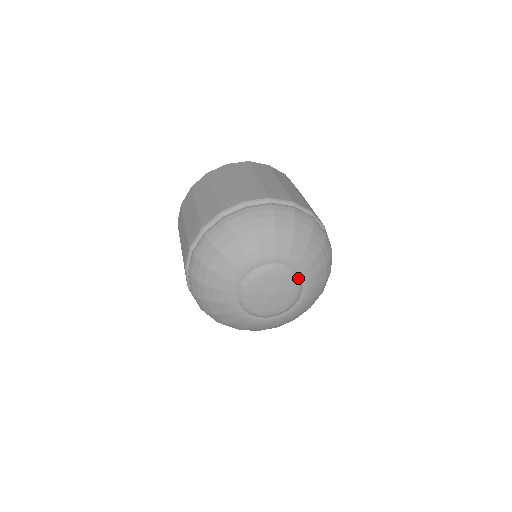
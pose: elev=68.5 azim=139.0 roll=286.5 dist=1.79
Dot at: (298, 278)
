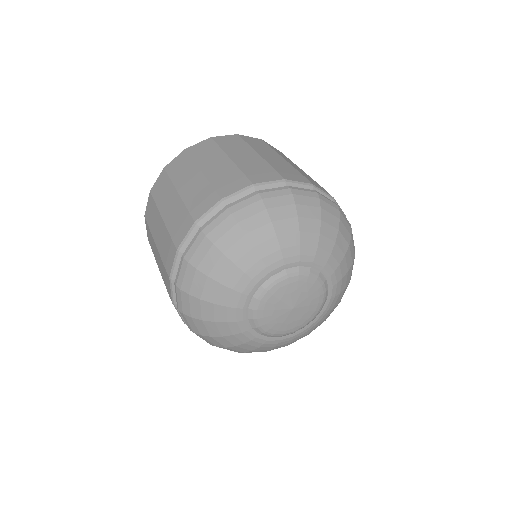
Dot at: (319, 277)
